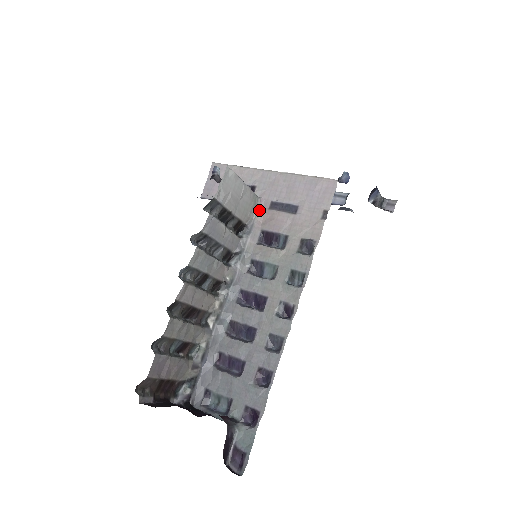
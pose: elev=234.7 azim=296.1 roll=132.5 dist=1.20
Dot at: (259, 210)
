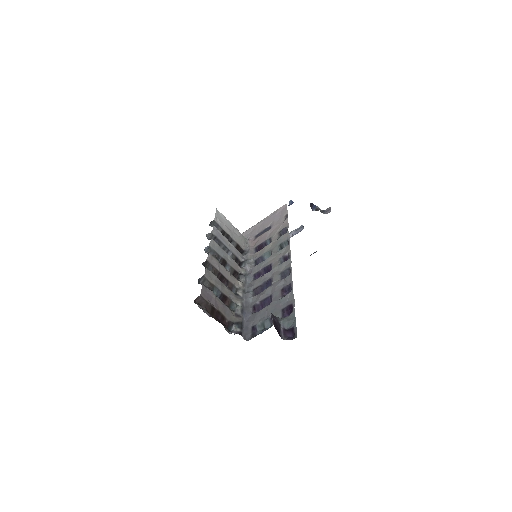
Dot at: (249, 243)
